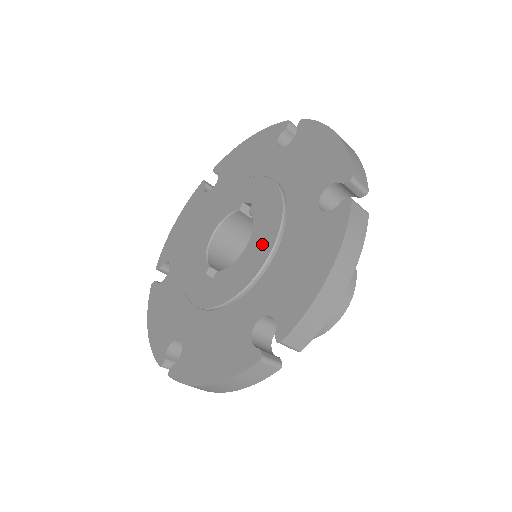
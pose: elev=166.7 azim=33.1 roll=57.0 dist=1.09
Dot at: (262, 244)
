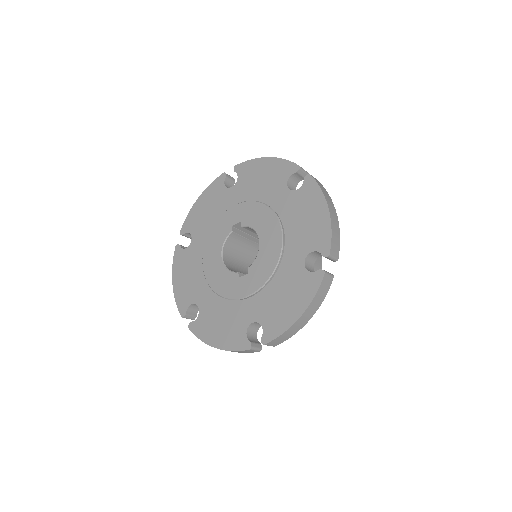
Dot at: (271, 230)
